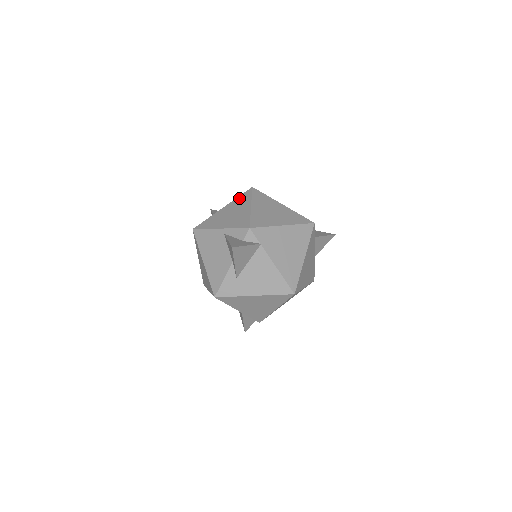
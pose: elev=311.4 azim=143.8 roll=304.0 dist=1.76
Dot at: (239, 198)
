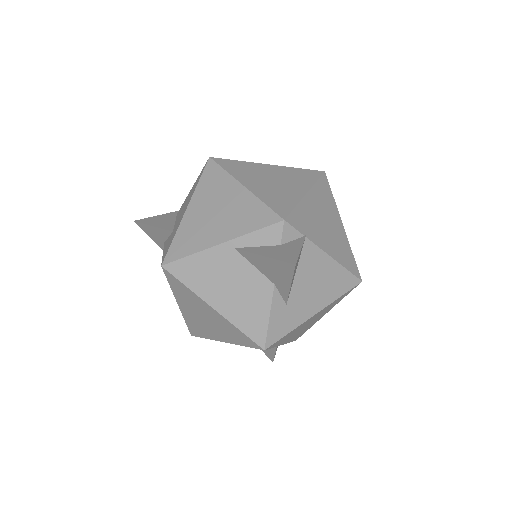
Dot at: (203, 182)
